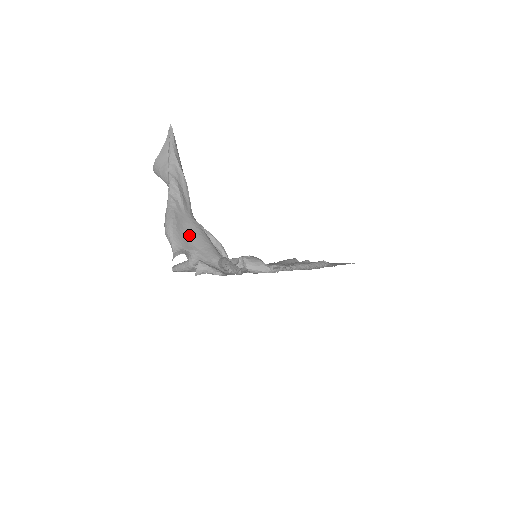
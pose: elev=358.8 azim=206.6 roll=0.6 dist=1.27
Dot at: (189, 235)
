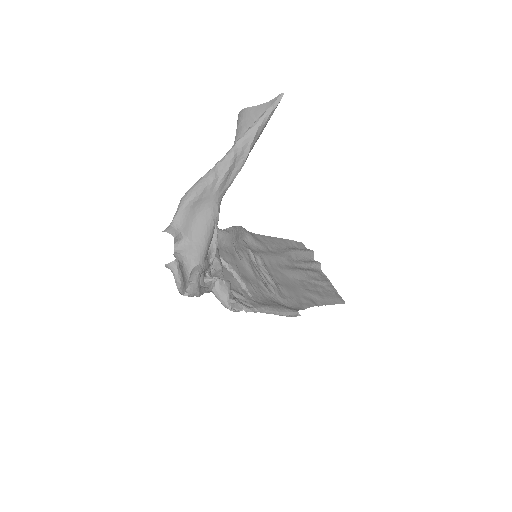
Dot at: (198, 218)
